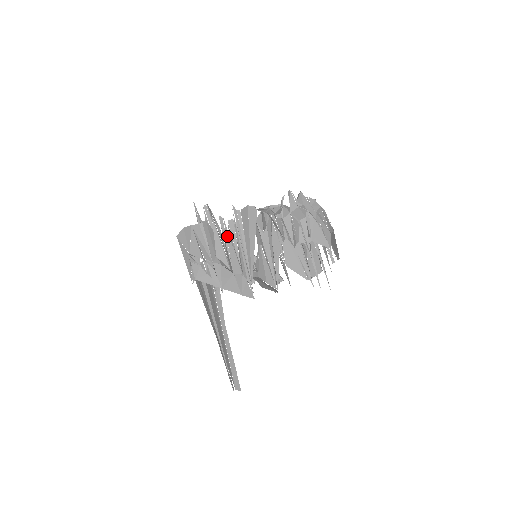
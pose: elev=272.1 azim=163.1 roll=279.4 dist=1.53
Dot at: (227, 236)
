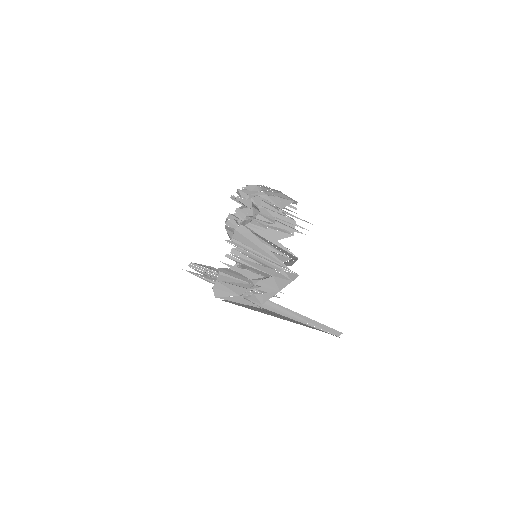
Dot at: occluded
